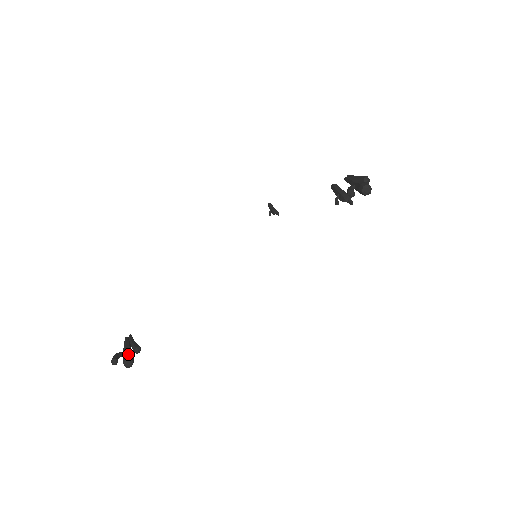
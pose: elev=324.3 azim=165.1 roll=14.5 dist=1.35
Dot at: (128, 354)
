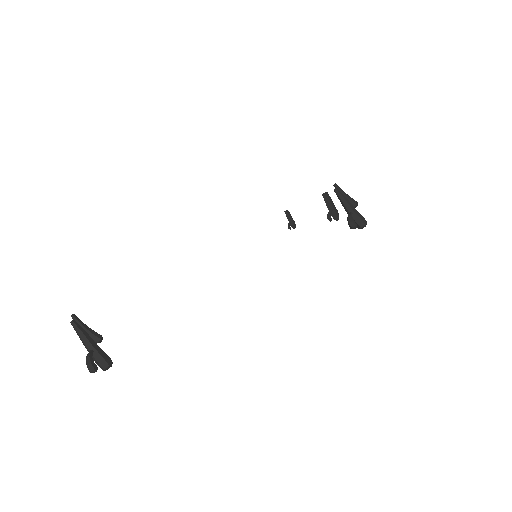
Dot at: (105, 356)
